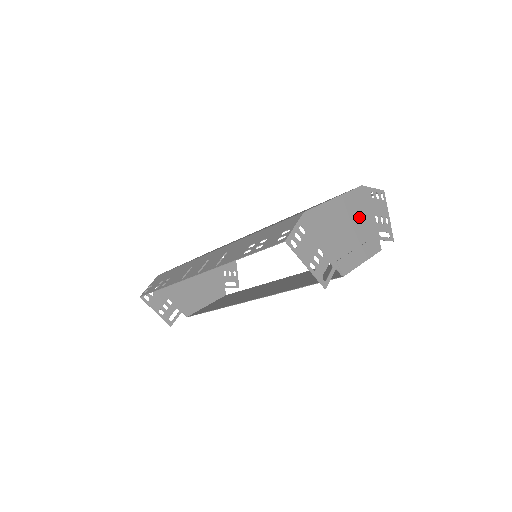
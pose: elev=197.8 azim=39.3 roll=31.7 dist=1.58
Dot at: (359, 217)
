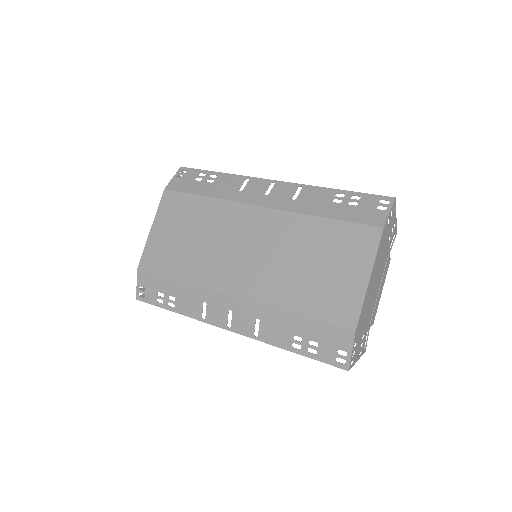
Dot at: (381, 262)
